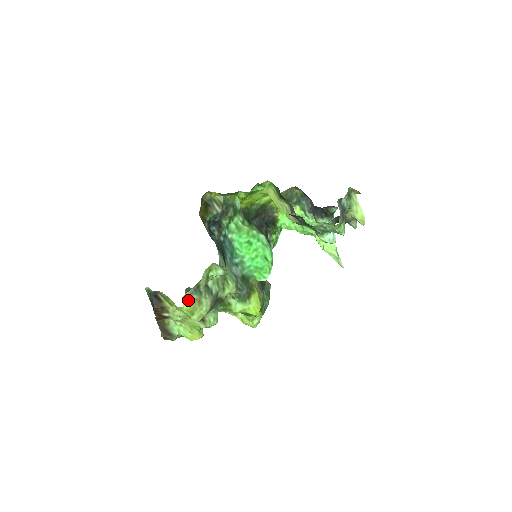
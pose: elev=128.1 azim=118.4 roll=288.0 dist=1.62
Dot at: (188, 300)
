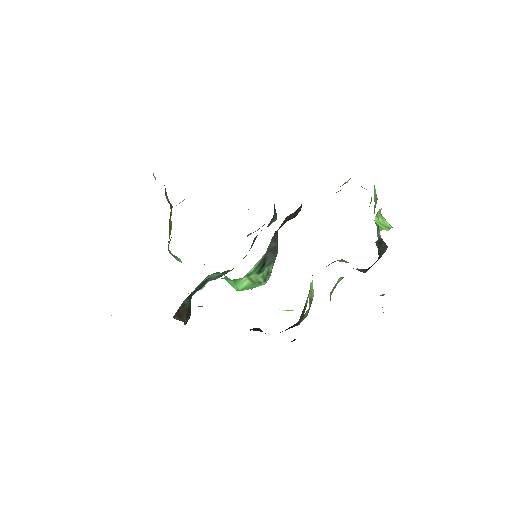
Dot at: occluded
